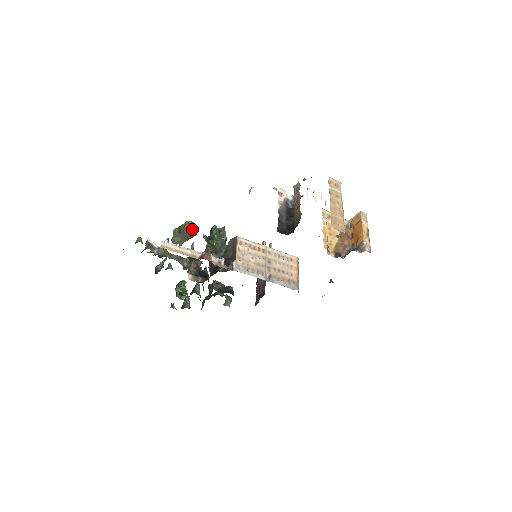
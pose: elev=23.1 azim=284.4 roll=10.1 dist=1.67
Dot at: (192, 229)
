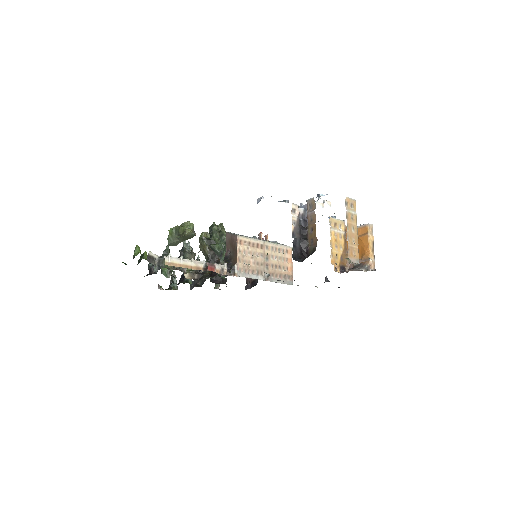
Dot at: (193, 233)
